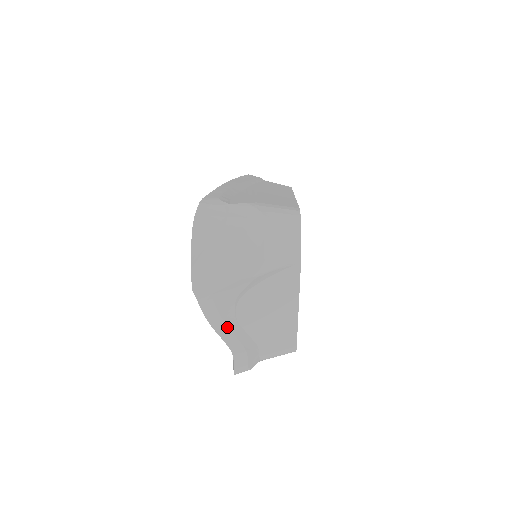
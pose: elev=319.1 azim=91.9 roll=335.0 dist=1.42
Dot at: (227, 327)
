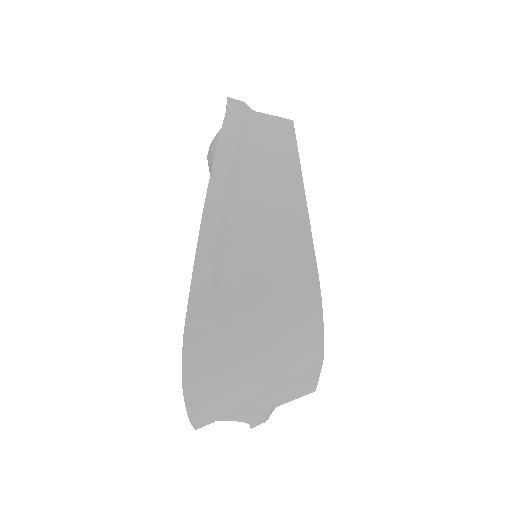
Dot at: (240, 414)
